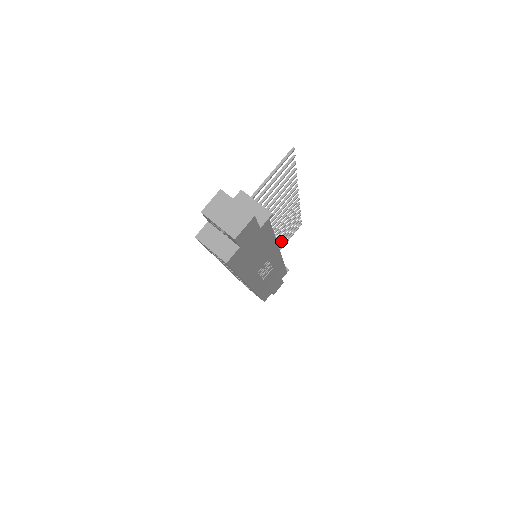
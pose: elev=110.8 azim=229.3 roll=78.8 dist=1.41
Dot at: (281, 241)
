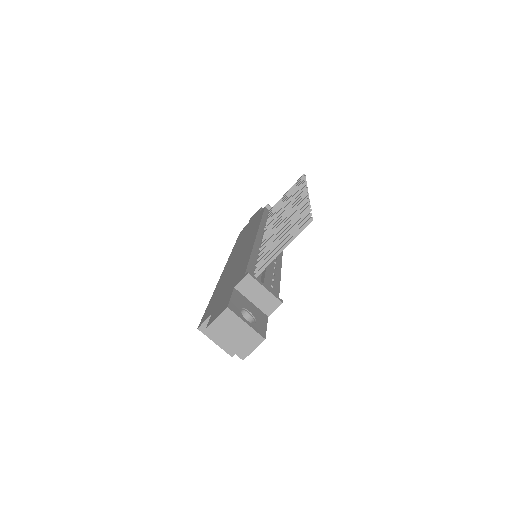
Dot at: occluded
